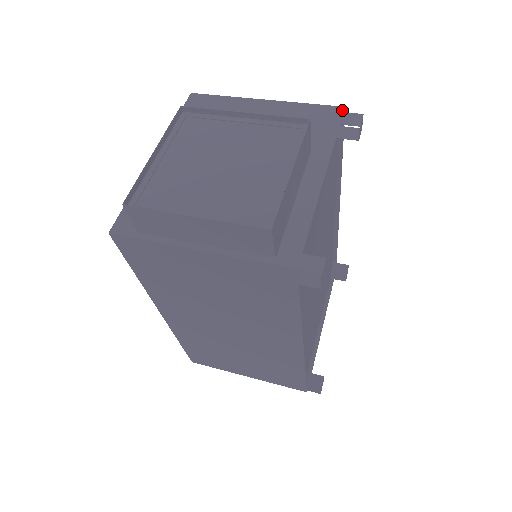
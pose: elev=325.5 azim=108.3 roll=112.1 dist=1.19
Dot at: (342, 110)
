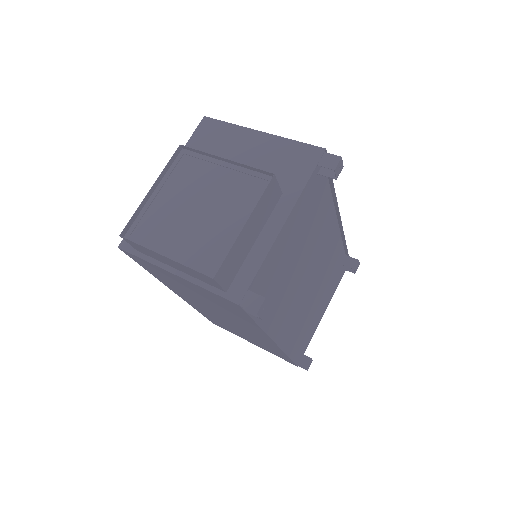
Dot at: (322, 152)
